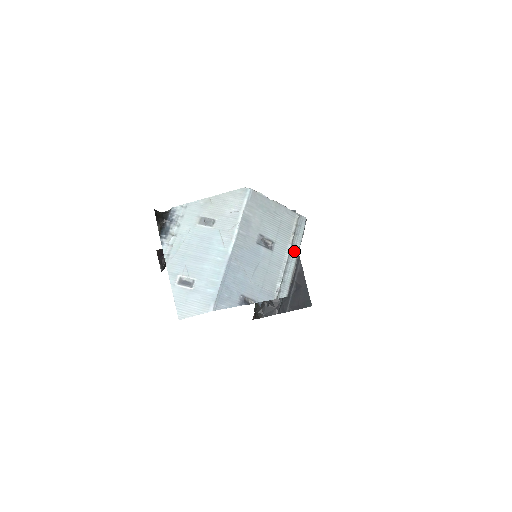
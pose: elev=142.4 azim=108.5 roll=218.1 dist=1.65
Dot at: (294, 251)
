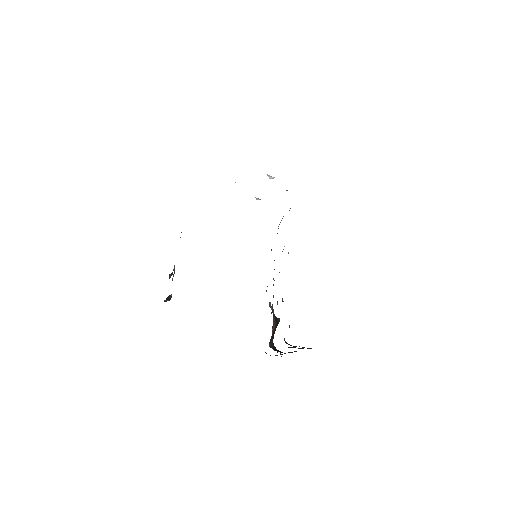
Dot at: occluded
